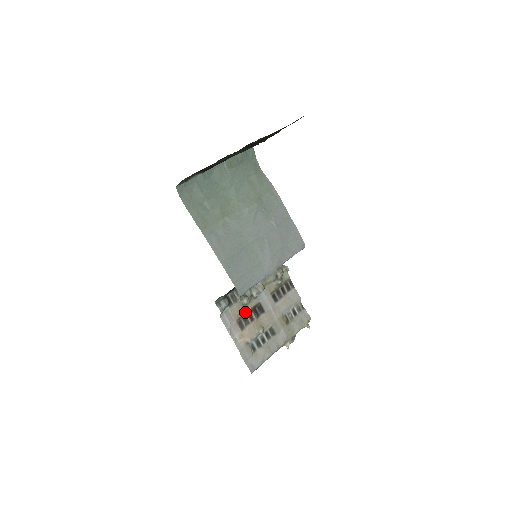
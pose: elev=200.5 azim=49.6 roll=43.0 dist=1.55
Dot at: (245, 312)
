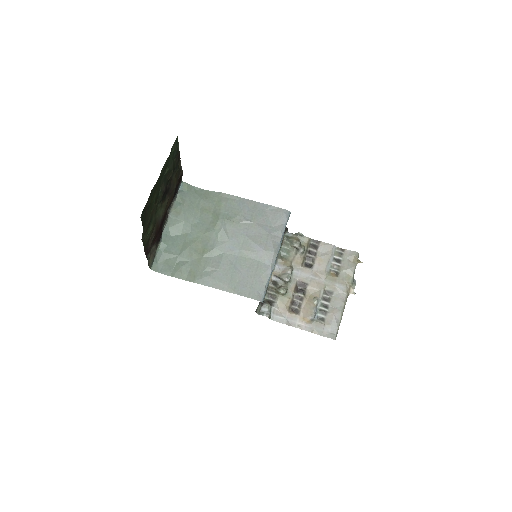
Dot at: (290, 299)
